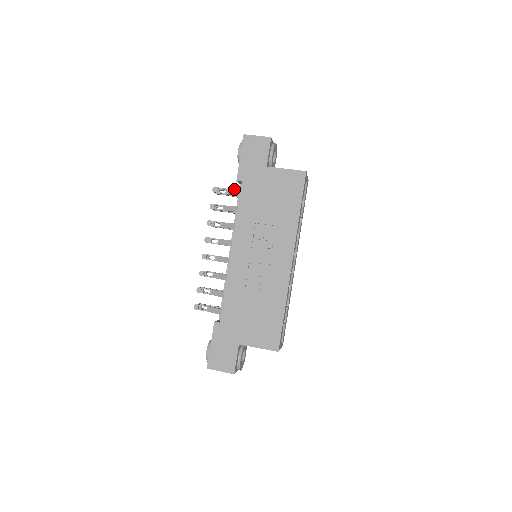
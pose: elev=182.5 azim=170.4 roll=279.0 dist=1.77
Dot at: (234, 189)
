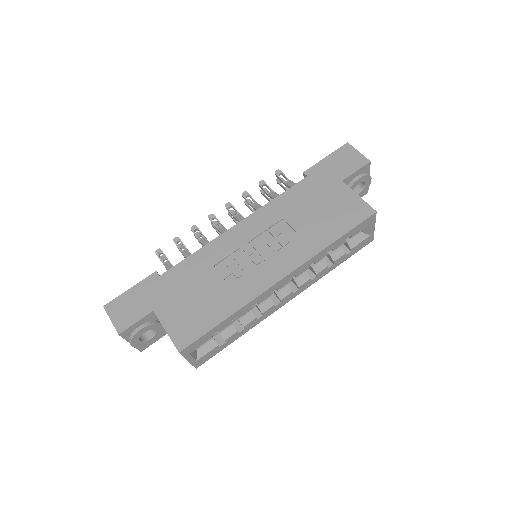
Dot at: (295, 183)
